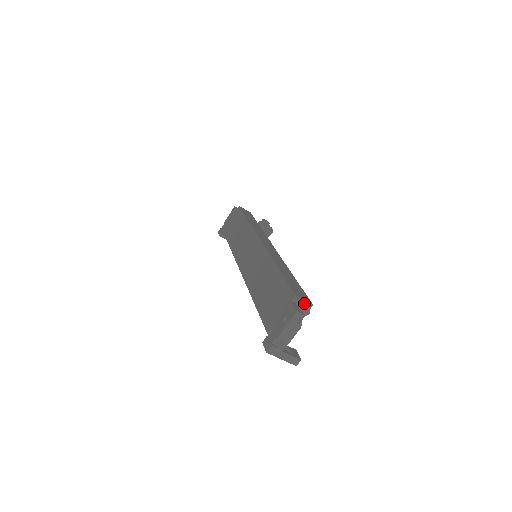
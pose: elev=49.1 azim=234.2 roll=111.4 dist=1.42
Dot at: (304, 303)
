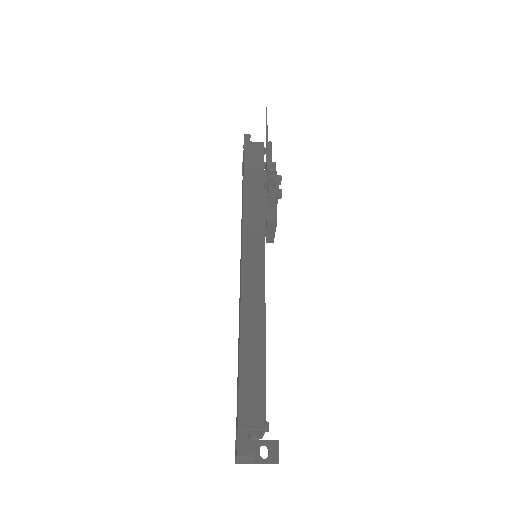
Dot at: (254, 429)
